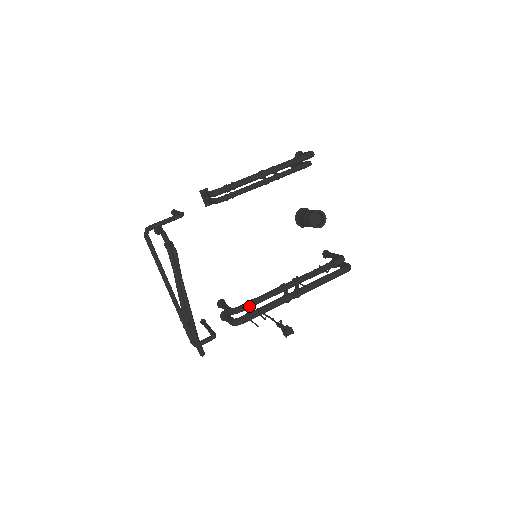
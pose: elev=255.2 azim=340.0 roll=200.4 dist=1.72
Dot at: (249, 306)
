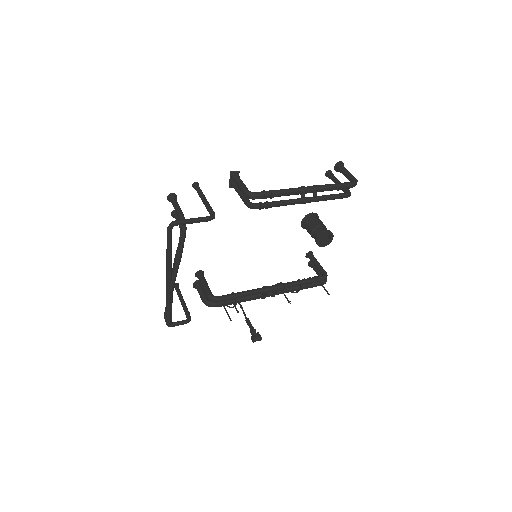
Dot at: (230, 299)
